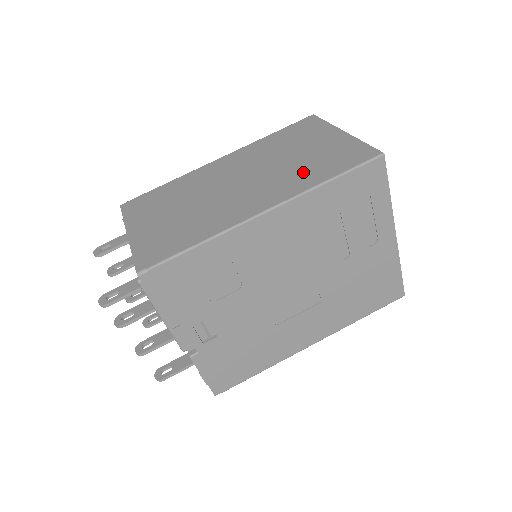
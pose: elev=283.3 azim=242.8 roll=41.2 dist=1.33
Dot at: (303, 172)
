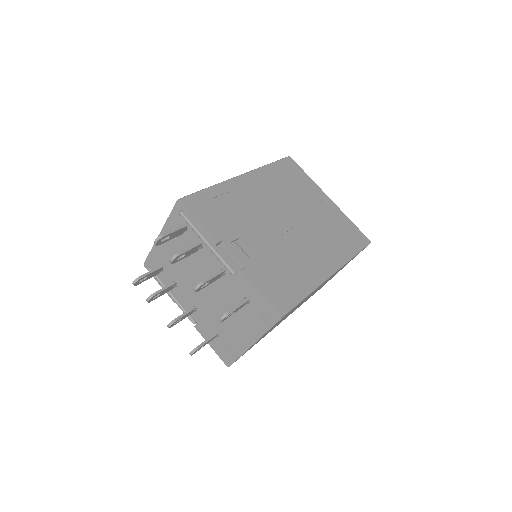
Dot at: occluded
